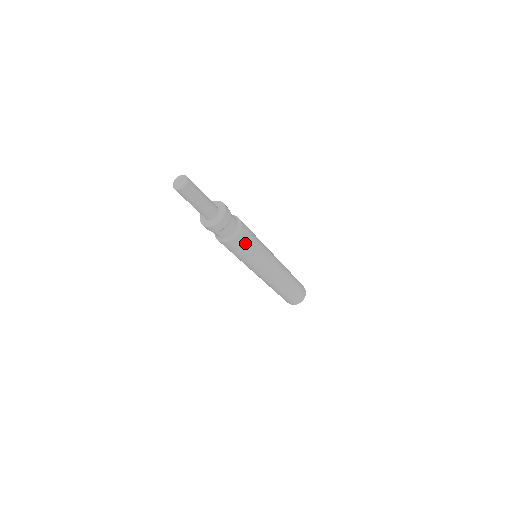
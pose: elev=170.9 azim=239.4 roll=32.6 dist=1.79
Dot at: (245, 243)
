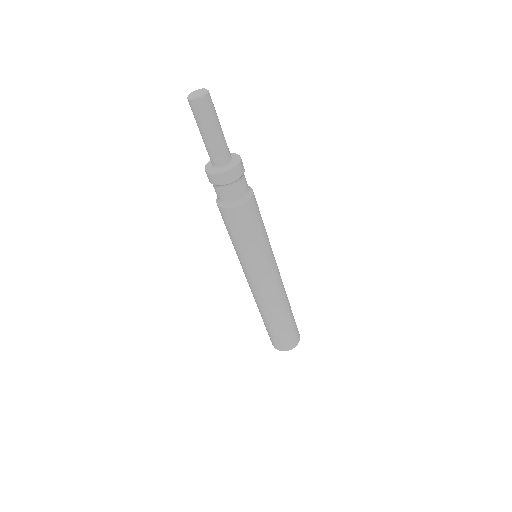
Dot at: (254, 217)
